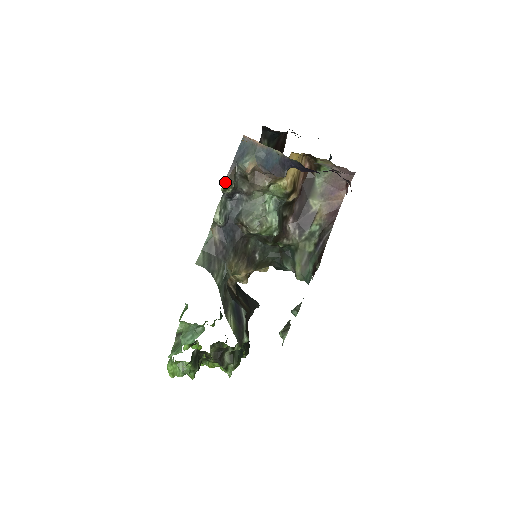
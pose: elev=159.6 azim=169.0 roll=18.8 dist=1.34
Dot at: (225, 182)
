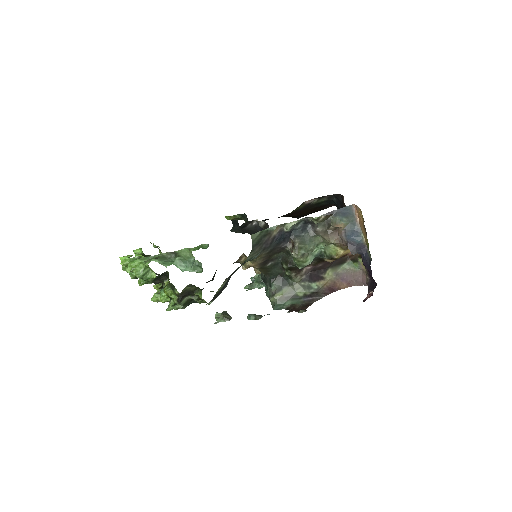
Dot at: (321, 216)
